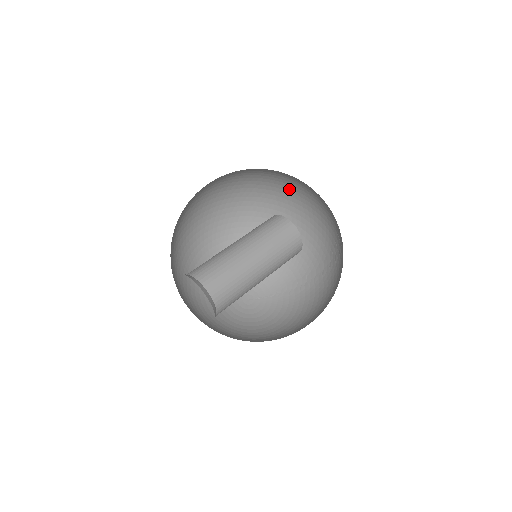
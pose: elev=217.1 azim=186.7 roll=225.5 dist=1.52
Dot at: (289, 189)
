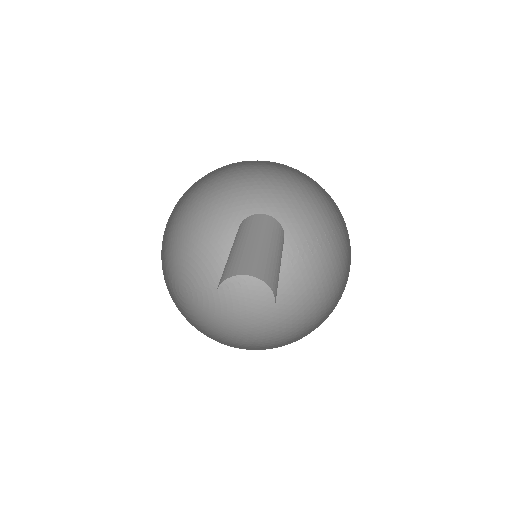
Dot at: (266, 188)
